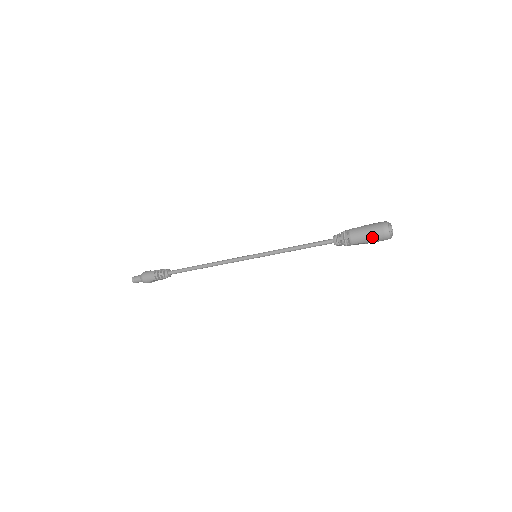
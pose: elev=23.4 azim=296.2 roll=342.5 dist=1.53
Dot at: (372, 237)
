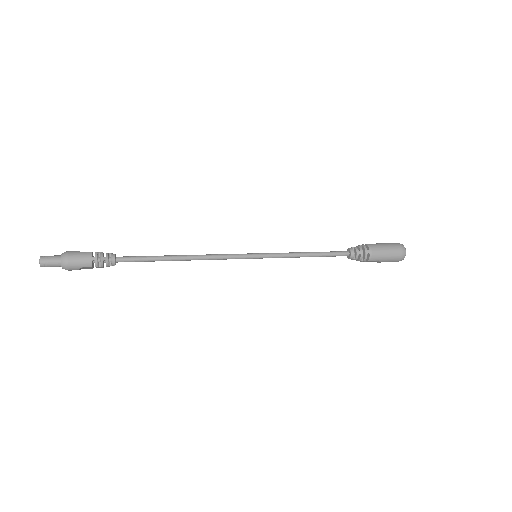
Dot at: (391, 256)
